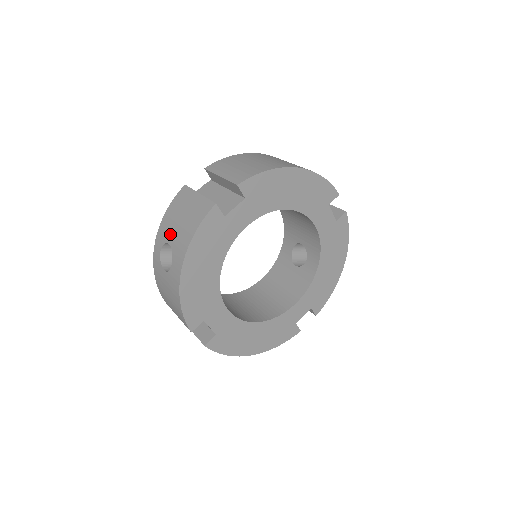
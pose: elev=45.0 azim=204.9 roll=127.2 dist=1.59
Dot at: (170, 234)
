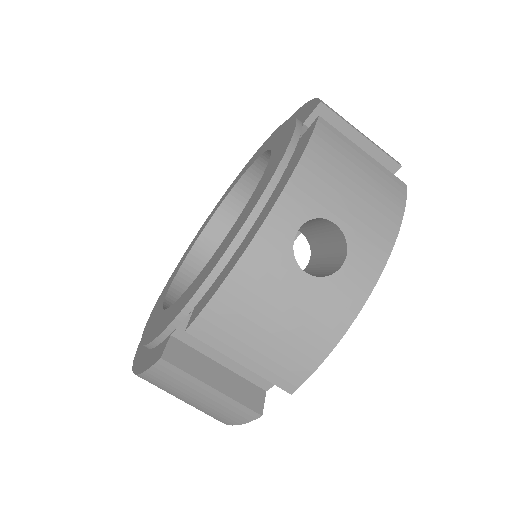
Dot at: (336, 204)
